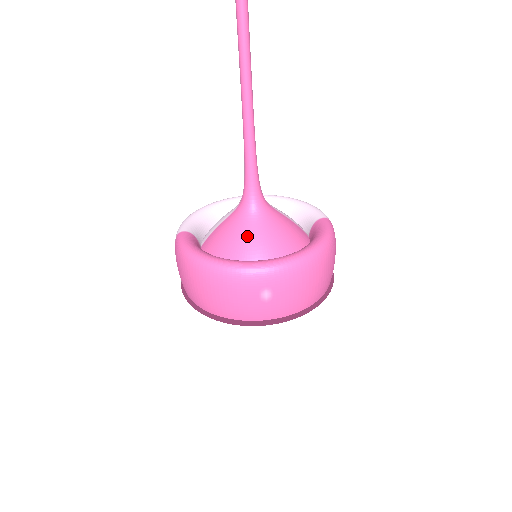
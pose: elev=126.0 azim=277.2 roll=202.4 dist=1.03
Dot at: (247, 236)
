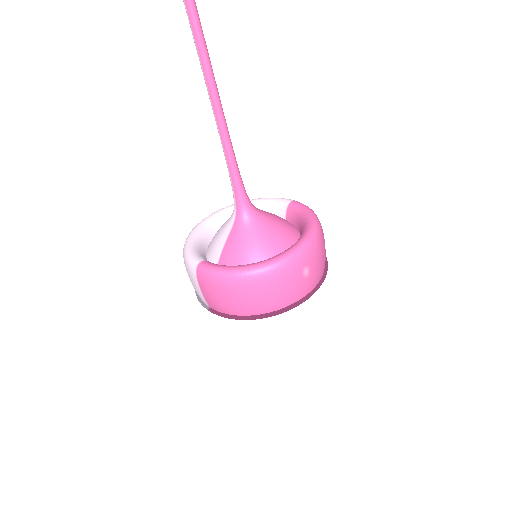
Dot at: (260, 238)
